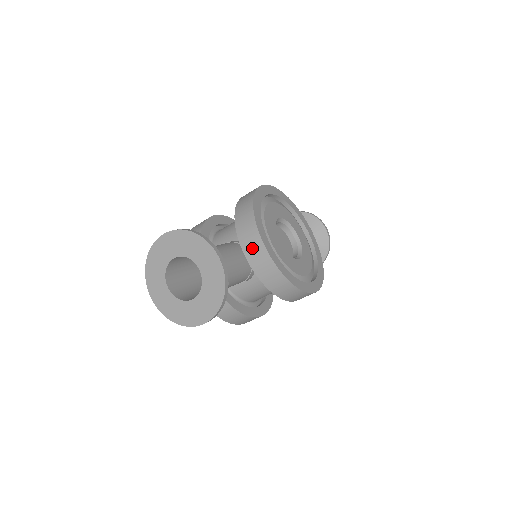
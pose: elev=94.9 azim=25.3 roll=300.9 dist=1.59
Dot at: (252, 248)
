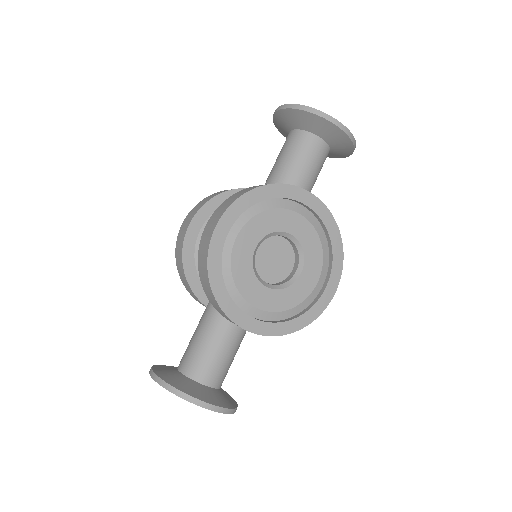
Dot at: occluded
